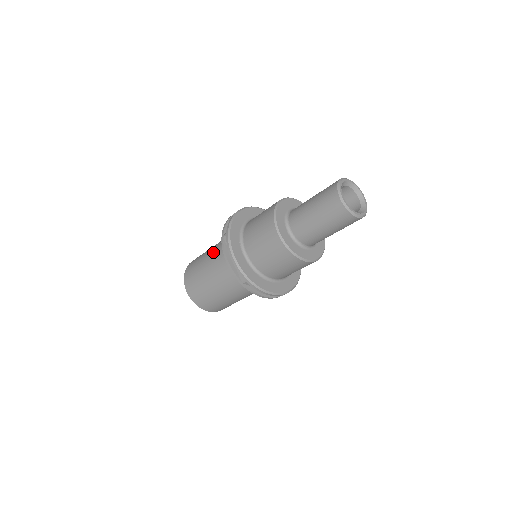
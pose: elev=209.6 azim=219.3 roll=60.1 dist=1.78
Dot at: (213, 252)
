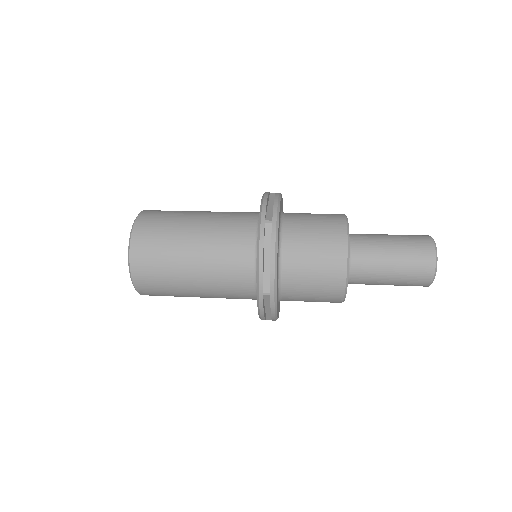
Dot at: (211, 225)
